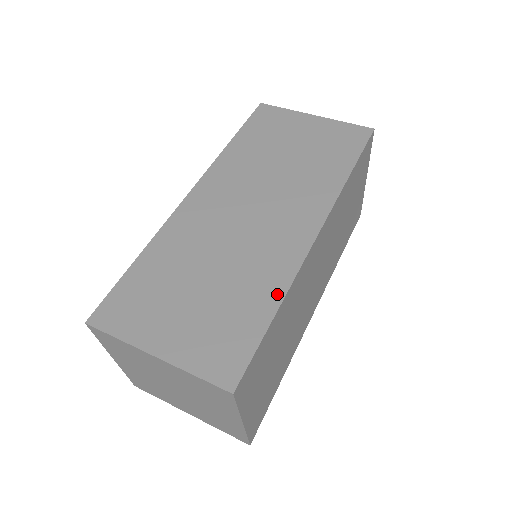
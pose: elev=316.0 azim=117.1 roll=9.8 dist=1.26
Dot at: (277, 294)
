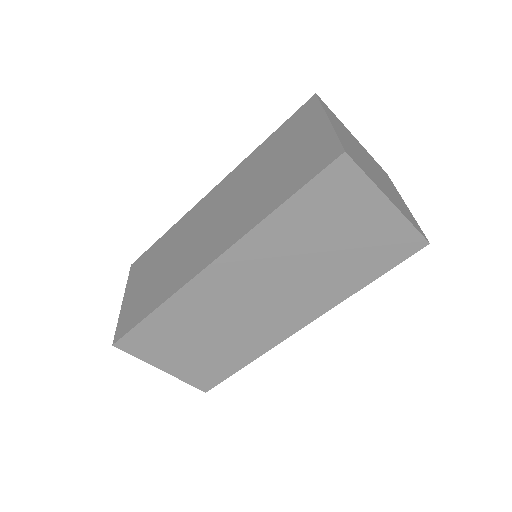
Dot at: (163, 298)
